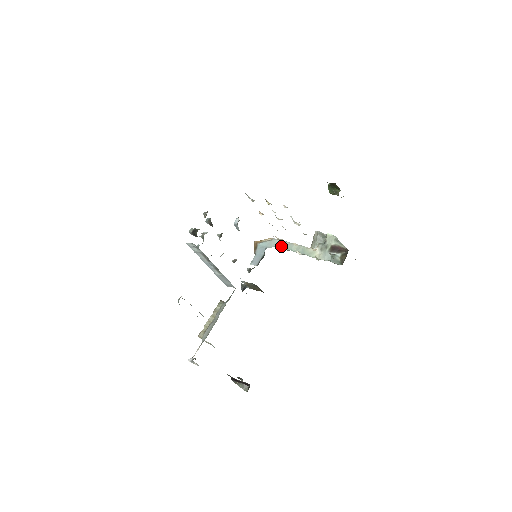
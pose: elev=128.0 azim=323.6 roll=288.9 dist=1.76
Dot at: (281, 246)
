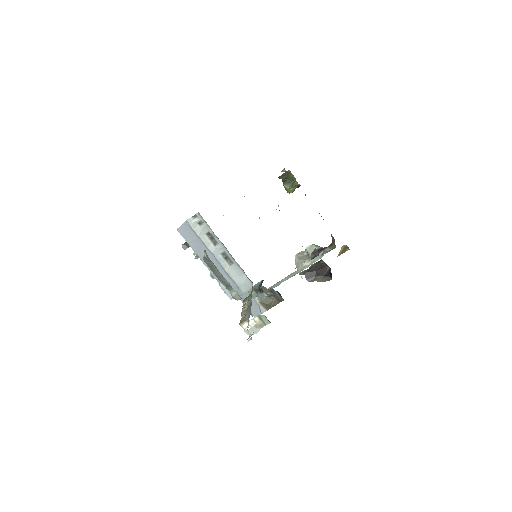
Dot at: occluded
